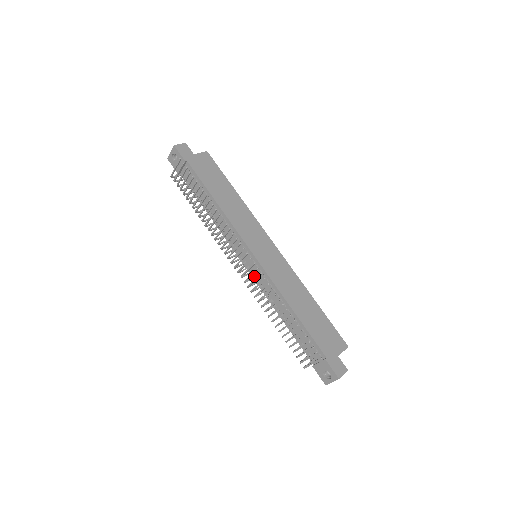
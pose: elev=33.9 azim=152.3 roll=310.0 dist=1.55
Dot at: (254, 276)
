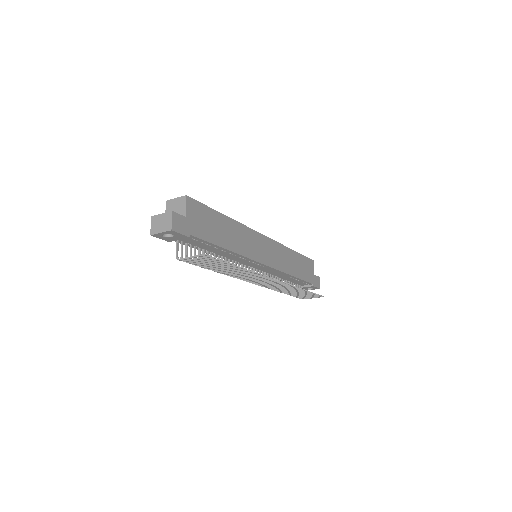
Dot at: (260, 272)
